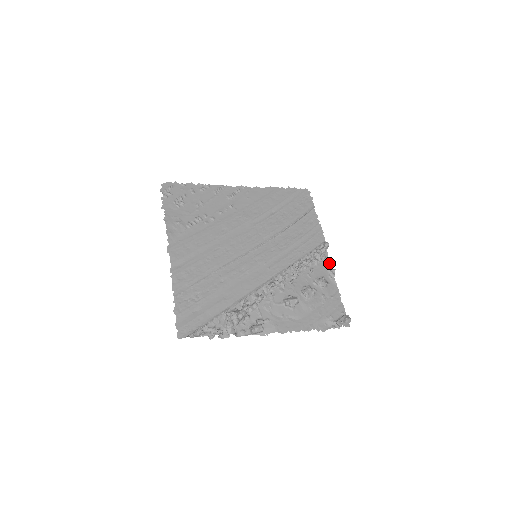
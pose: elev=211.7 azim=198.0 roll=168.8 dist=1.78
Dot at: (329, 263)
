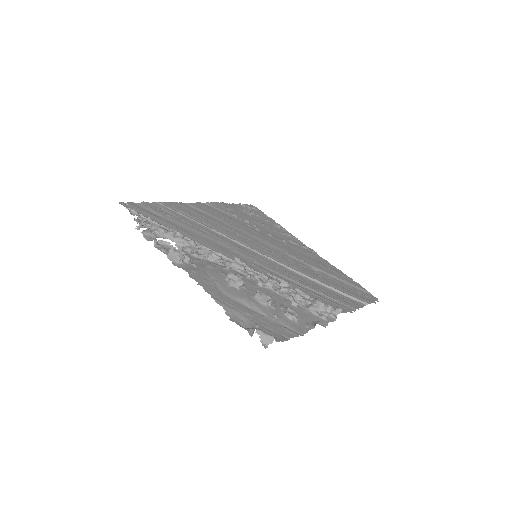
Dot at: (324, 324)
